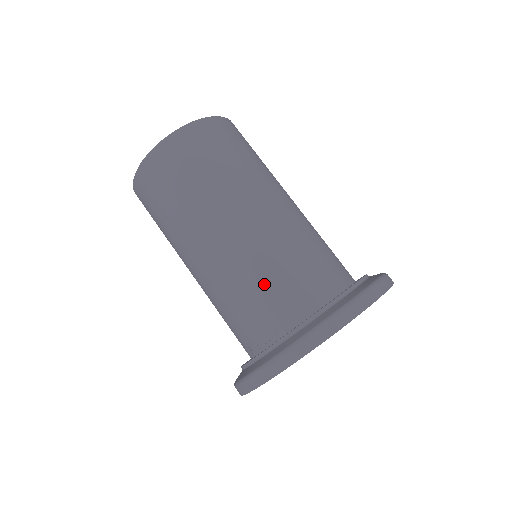
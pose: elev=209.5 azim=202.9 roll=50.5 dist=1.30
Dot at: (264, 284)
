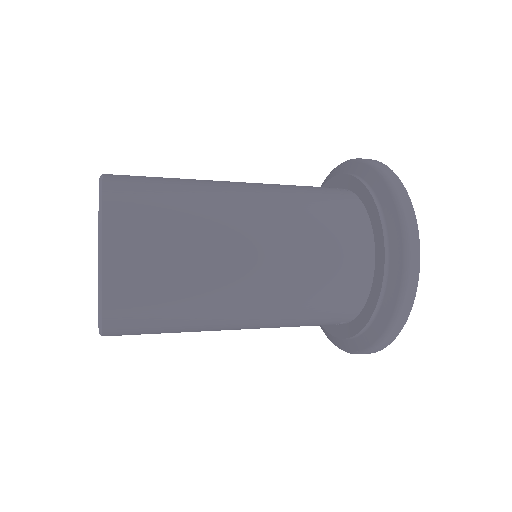
Dot at: (310, 317)
